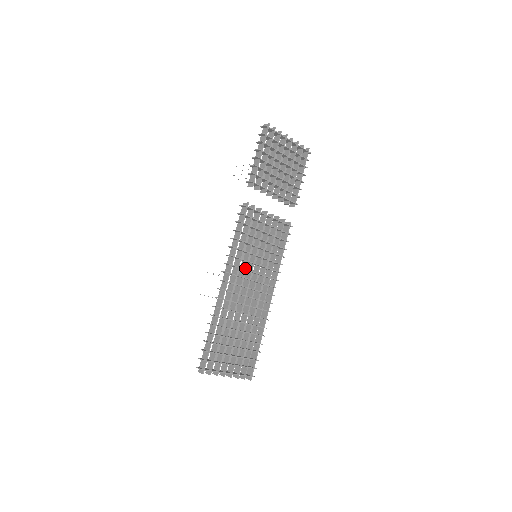
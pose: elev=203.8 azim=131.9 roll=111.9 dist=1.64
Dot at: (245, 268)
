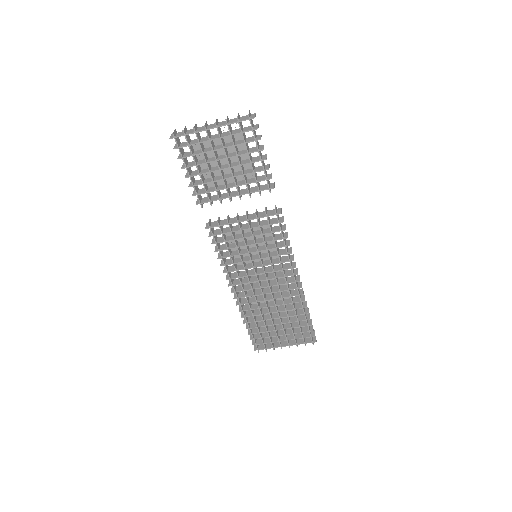
Dot at: (246, 275)
